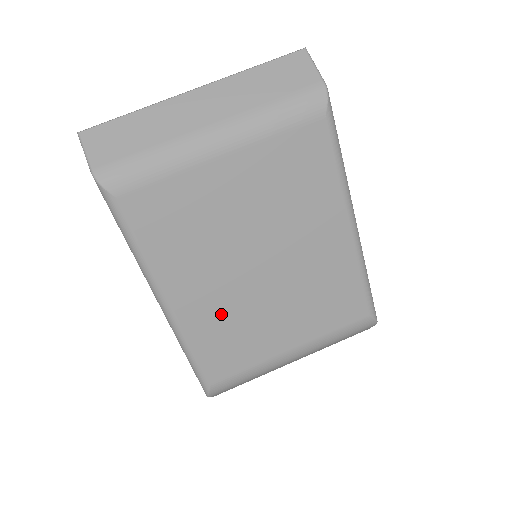
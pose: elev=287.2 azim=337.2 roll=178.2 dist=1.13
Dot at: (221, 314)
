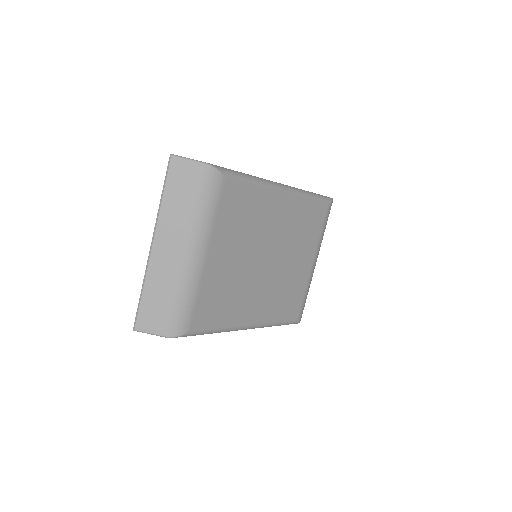
Dot at: (273, 297)
